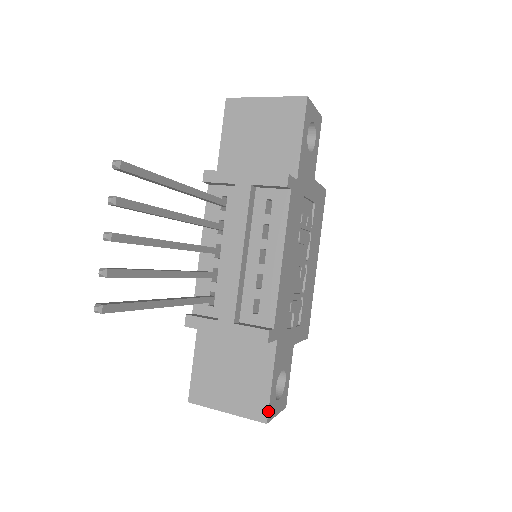
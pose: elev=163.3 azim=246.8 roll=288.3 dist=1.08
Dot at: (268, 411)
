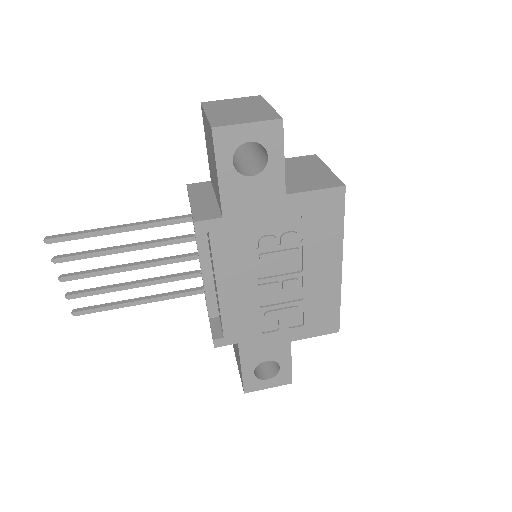
Dot at: (243, 386)
